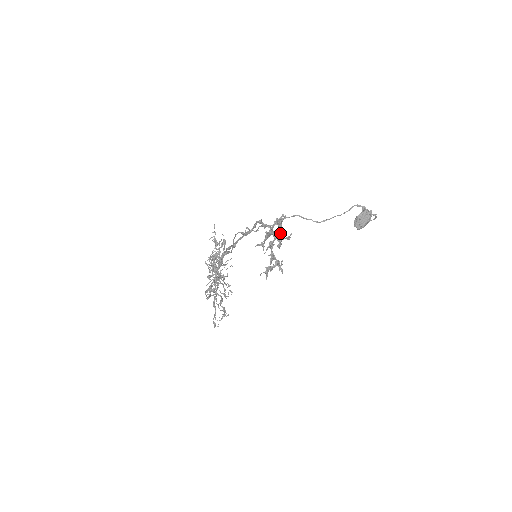
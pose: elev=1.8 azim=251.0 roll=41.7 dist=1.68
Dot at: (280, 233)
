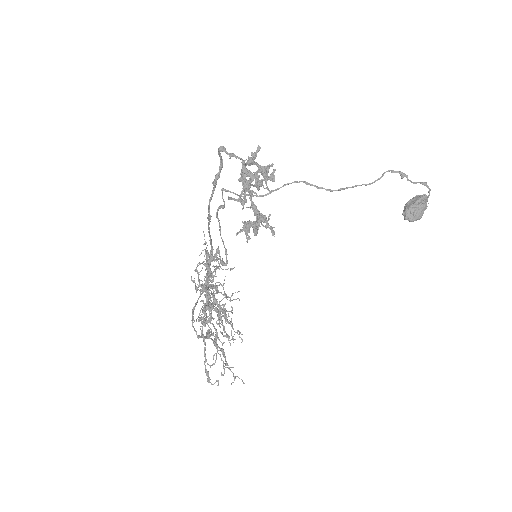
Dot at: (265, 183)
